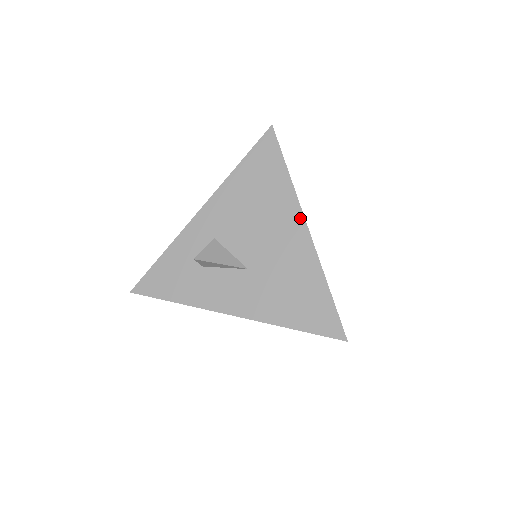
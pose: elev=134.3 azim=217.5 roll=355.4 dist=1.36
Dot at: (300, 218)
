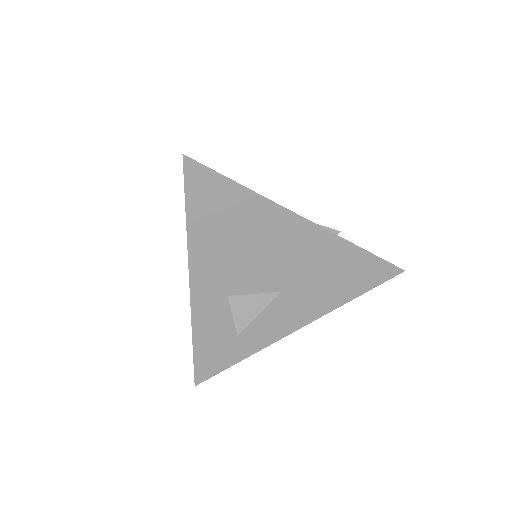
Dot at: (293, 218)
